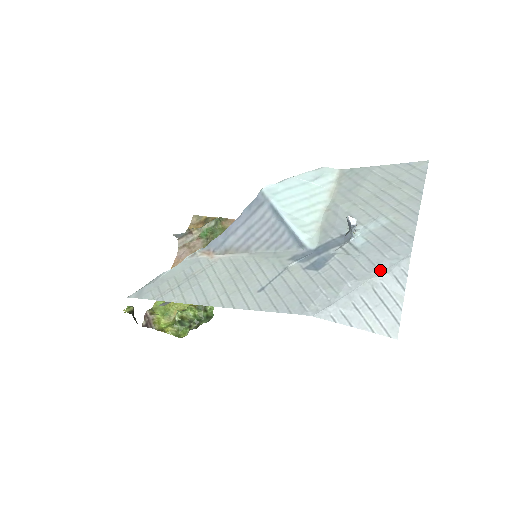
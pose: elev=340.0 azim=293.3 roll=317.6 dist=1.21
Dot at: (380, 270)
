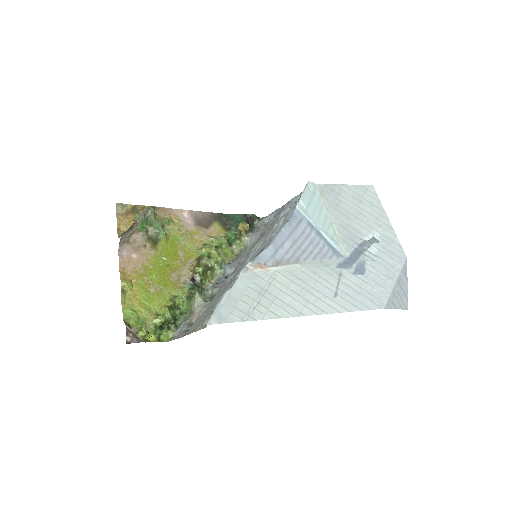
Dot at: (399, 271)
